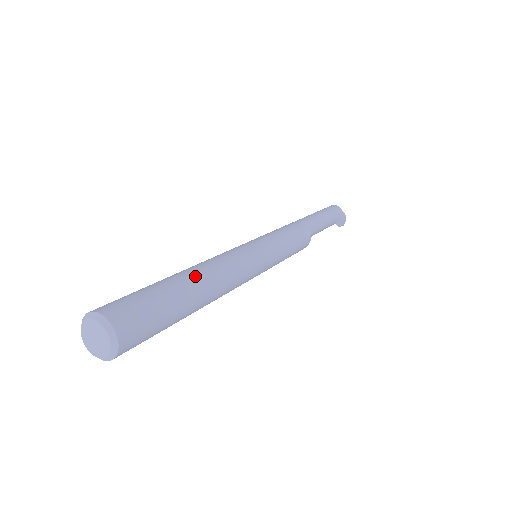
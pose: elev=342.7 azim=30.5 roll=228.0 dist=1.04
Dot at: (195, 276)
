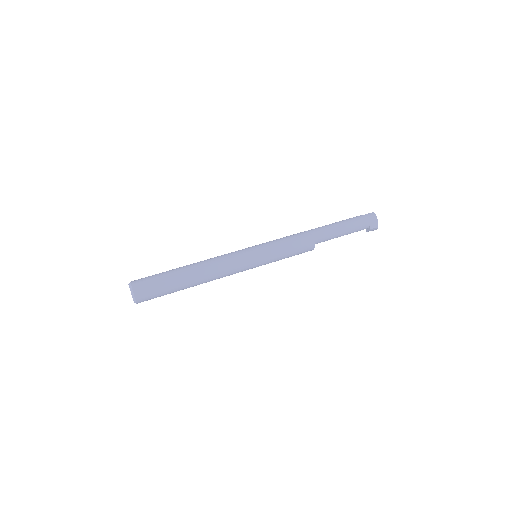
Dot at: (193, 276)
